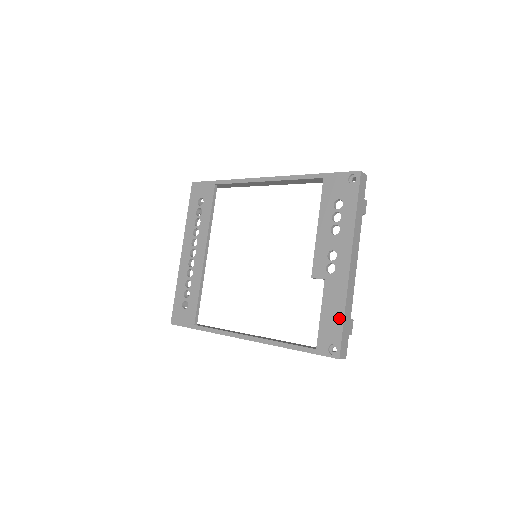
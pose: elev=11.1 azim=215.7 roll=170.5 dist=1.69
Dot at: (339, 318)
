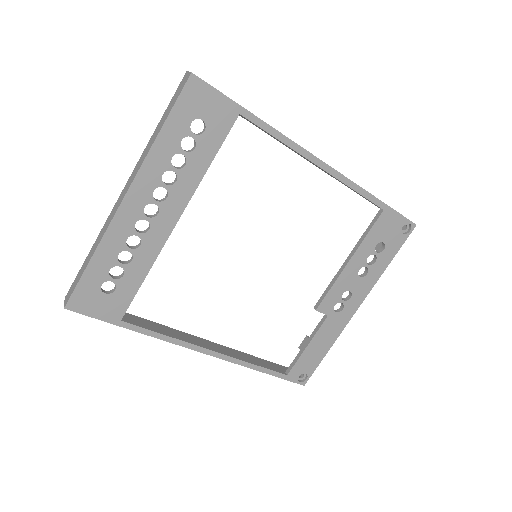
Dot at: (322, 353)
